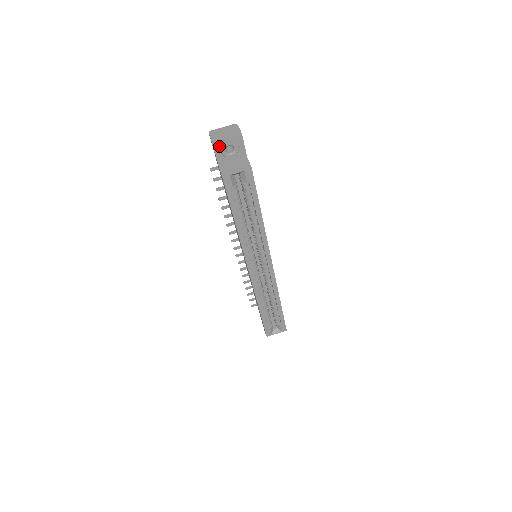
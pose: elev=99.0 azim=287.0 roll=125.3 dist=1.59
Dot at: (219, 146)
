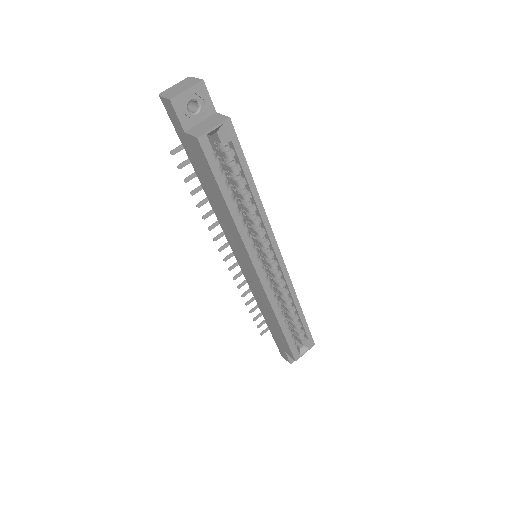
Dot at: (179, 103)
